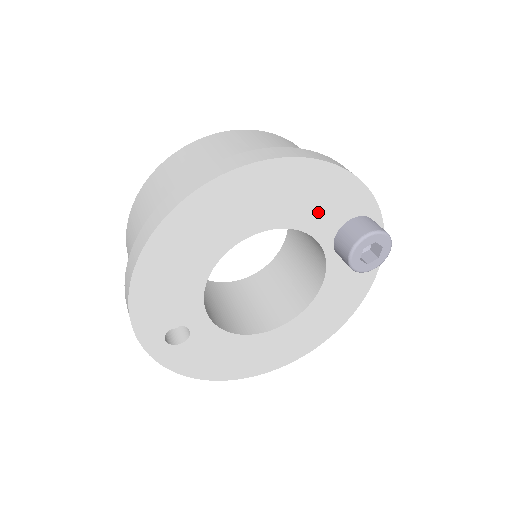
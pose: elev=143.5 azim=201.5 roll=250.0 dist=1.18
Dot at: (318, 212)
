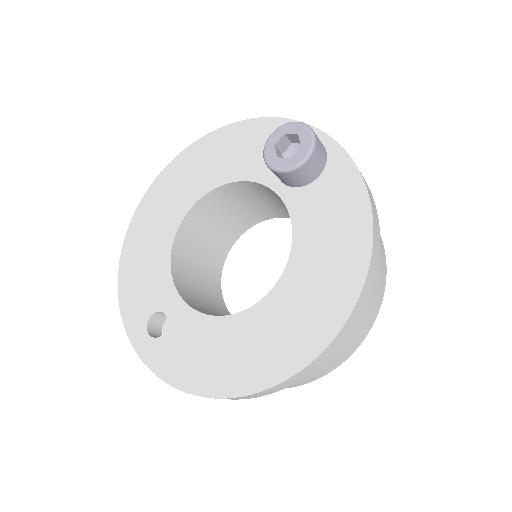
Dot at: (247, 160)
